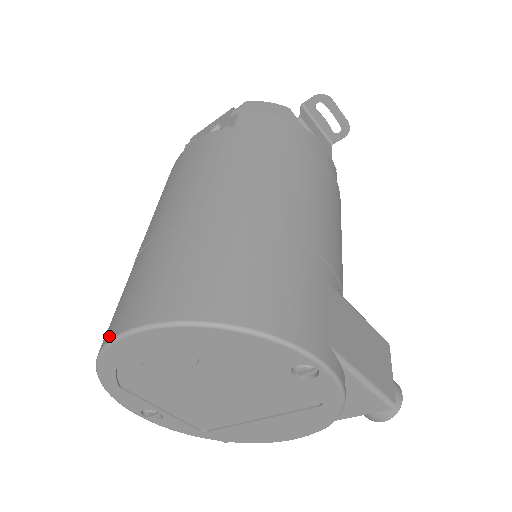
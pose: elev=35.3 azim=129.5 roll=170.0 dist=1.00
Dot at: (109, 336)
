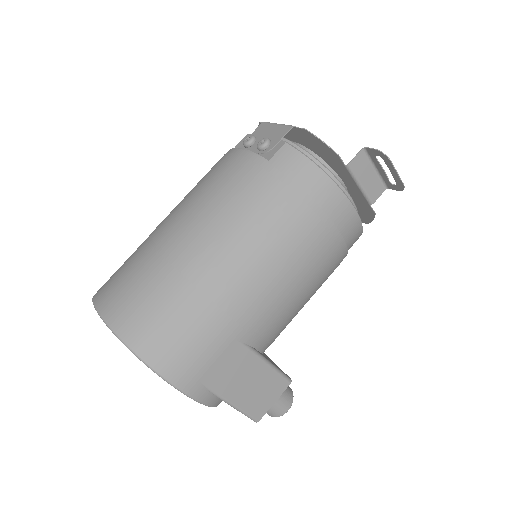
Dot at: (95, 296)
